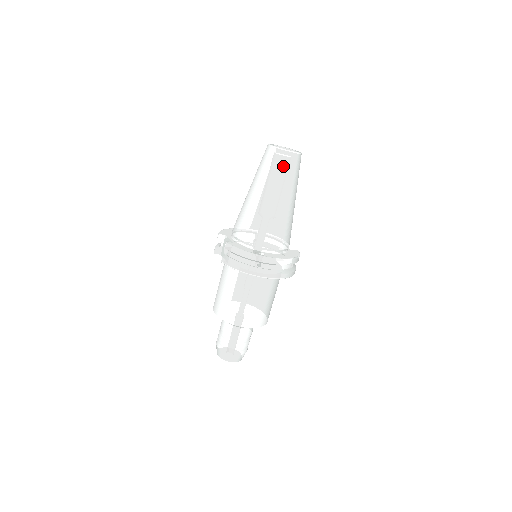
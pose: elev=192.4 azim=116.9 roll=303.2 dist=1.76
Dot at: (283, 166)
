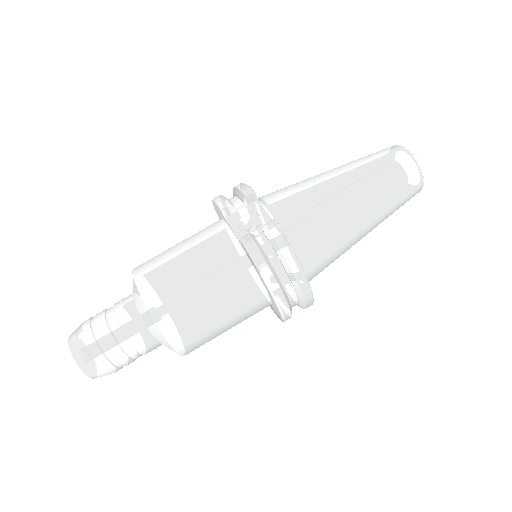
Dot at: (406, 191)
